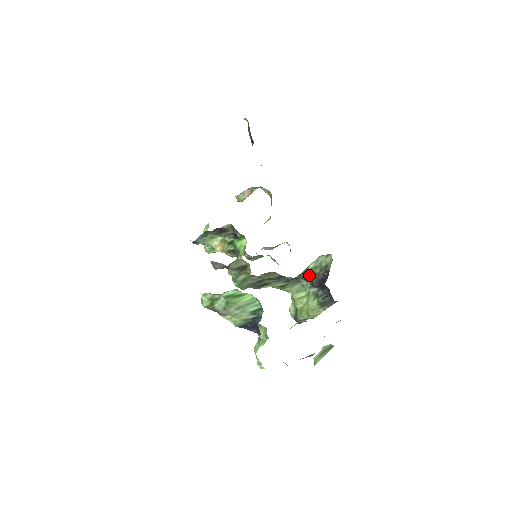
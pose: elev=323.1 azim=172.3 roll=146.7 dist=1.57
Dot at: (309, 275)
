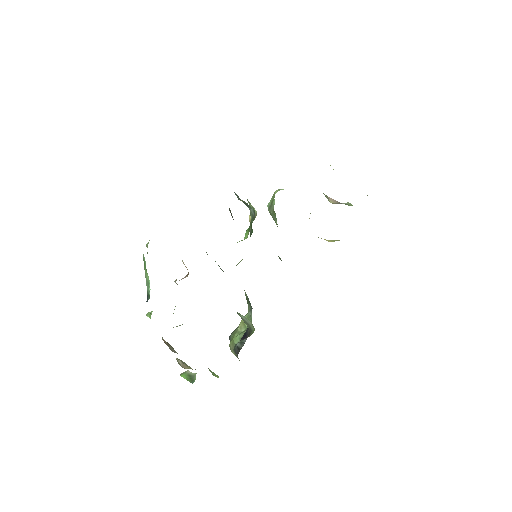
Dot at: occluded
